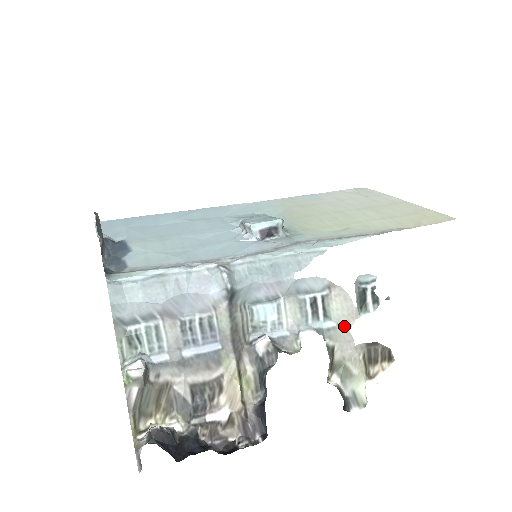
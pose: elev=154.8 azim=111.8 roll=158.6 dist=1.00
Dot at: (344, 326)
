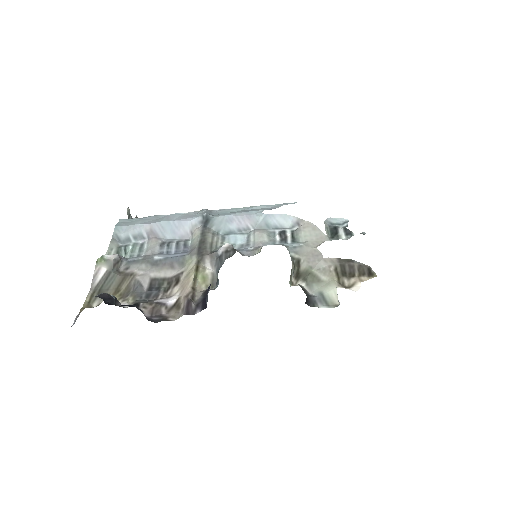
Dot at: (312, 246)
